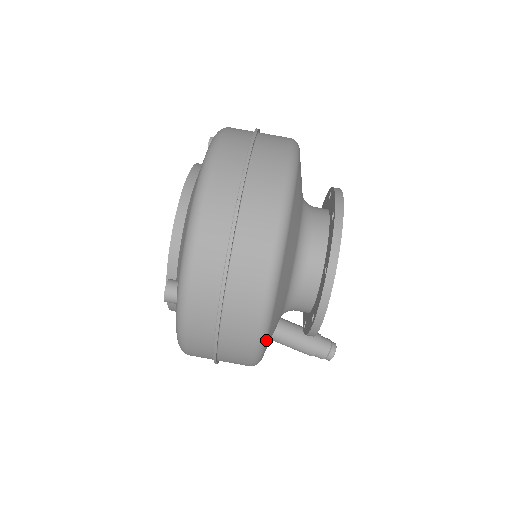
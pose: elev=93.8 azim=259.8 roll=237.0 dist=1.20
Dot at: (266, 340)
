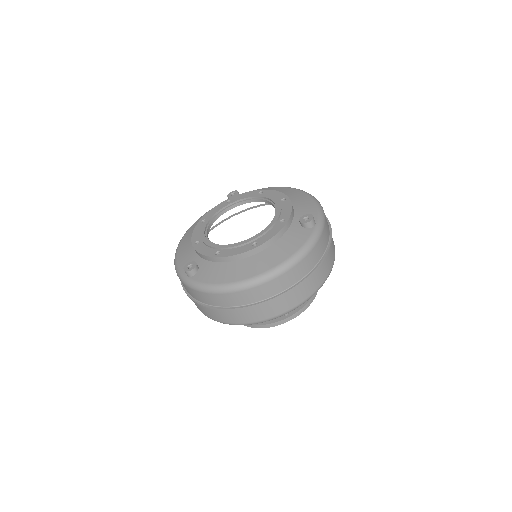
Dot at: occluded
